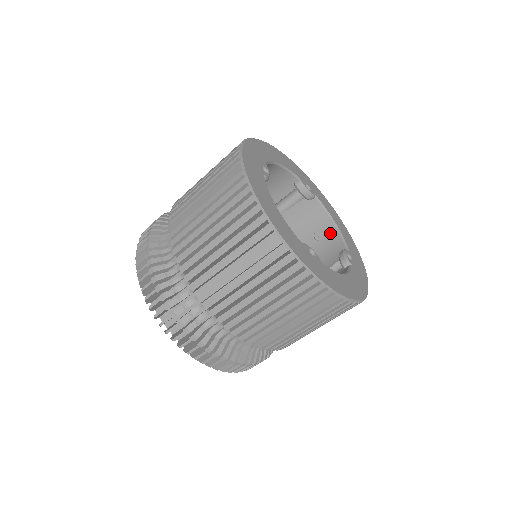
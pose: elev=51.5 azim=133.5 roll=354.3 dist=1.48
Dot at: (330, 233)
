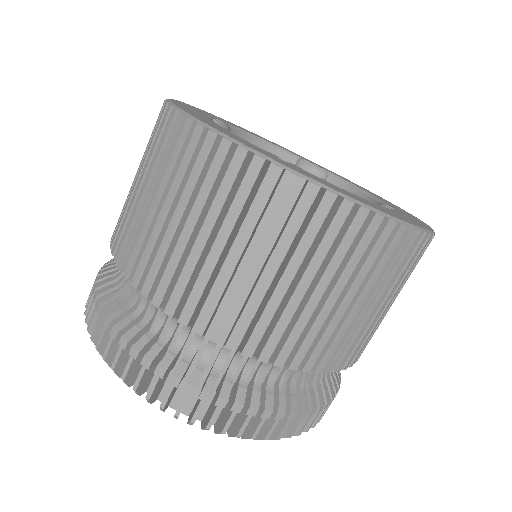
Dot at: occluded
